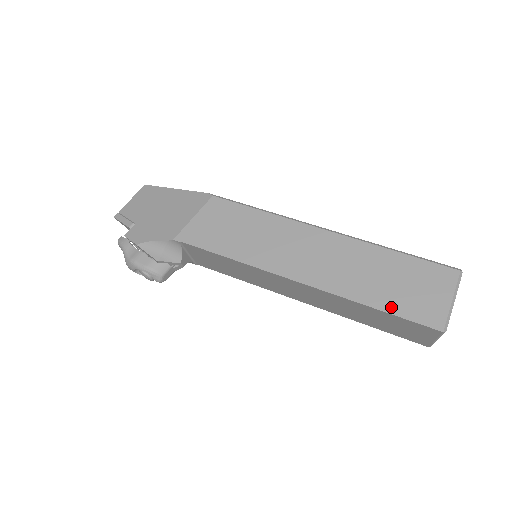
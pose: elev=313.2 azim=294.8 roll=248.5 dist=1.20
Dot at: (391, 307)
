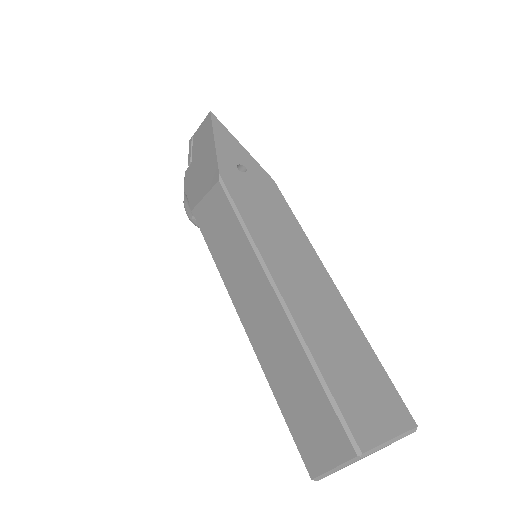
Dot at: (288, 417)
